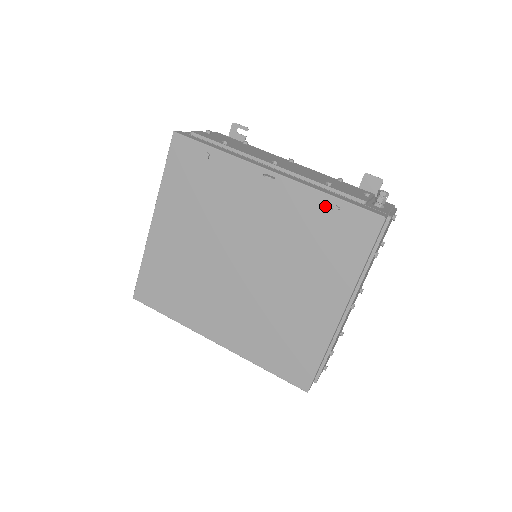
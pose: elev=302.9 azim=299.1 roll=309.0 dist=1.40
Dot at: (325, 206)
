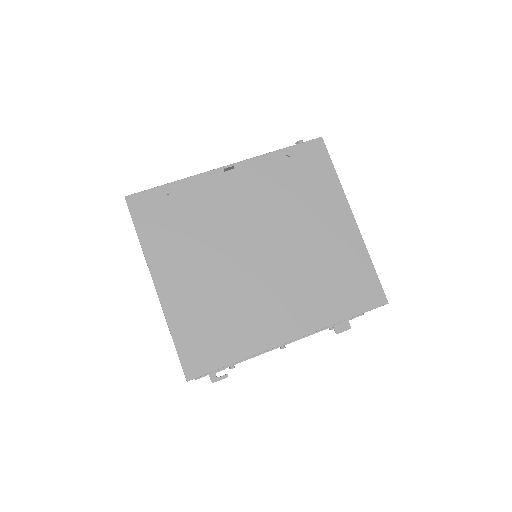
Dot at: (281, 159)
